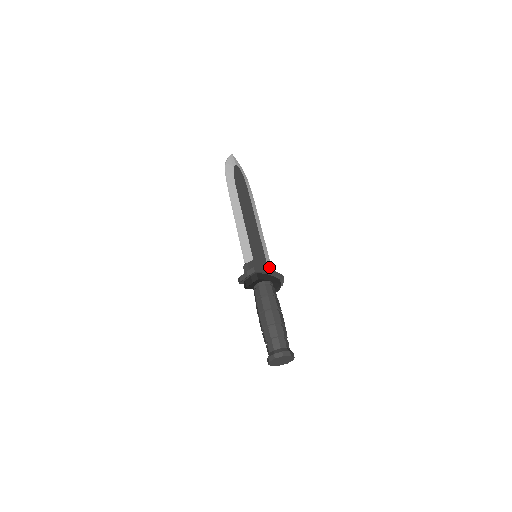
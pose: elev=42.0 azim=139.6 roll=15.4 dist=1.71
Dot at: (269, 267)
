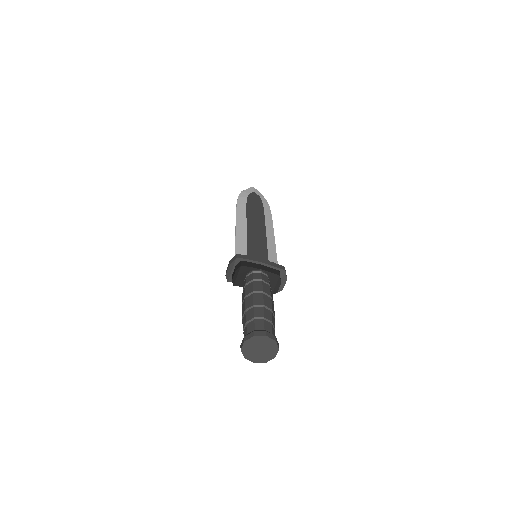
Dot at: occluded
